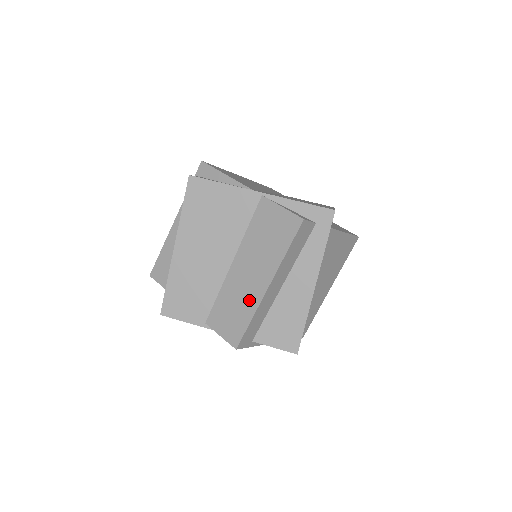
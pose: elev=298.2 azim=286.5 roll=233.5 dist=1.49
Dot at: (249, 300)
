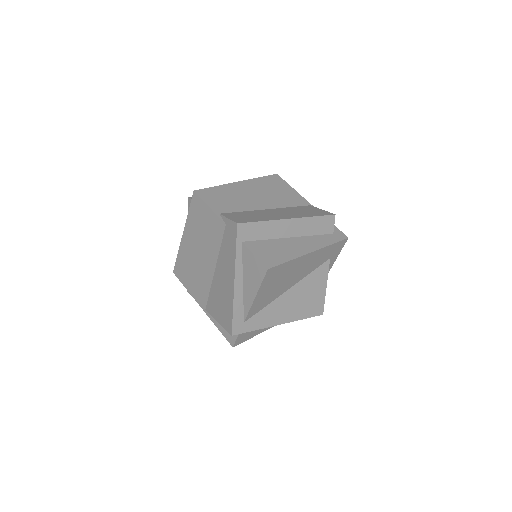
Dot at: (269, 217)
